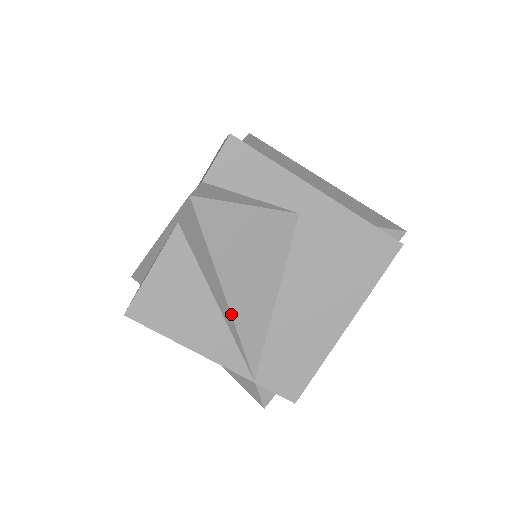
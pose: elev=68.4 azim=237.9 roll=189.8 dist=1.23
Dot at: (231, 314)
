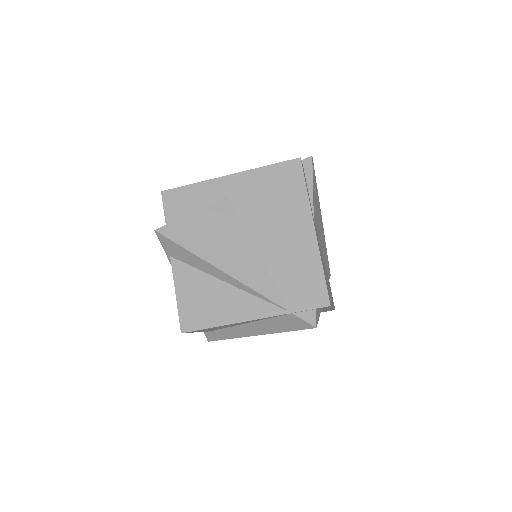
Dot at: (234, 278)
